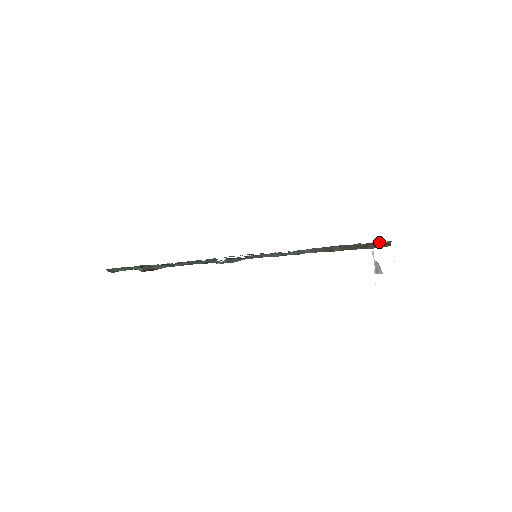
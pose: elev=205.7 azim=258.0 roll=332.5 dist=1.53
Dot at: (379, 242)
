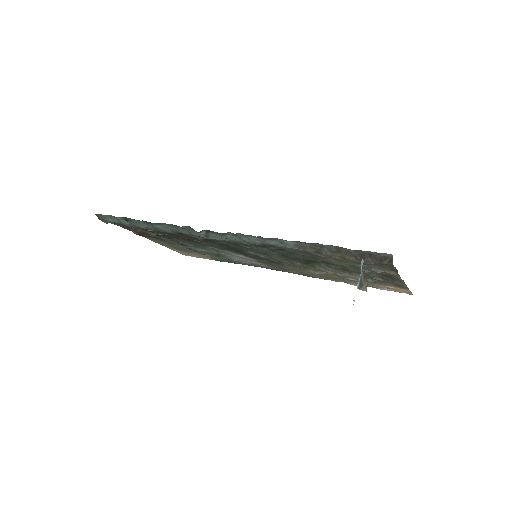
Dot at: (377, 254)
